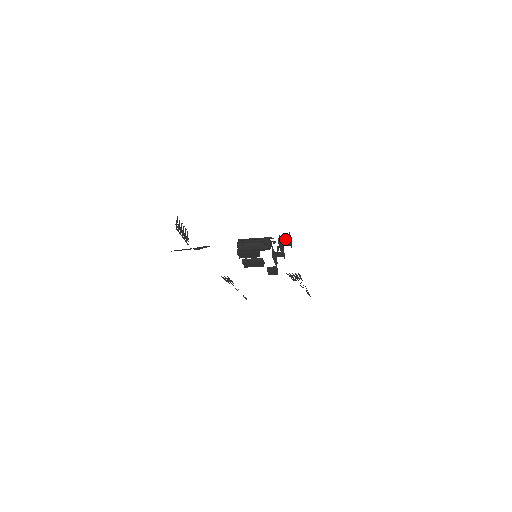
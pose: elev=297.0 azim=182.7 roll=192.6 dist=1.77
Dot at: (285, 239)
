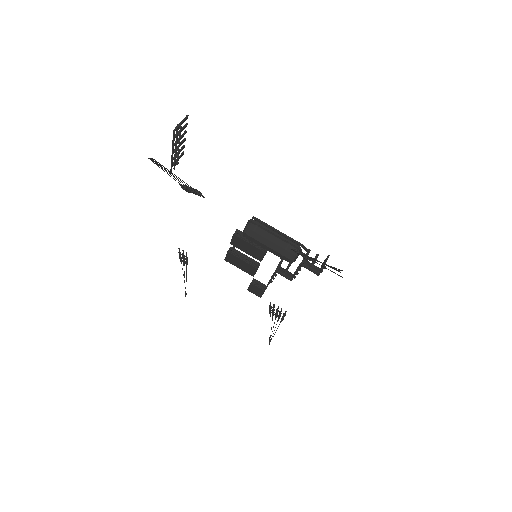
Dot at: occluded
